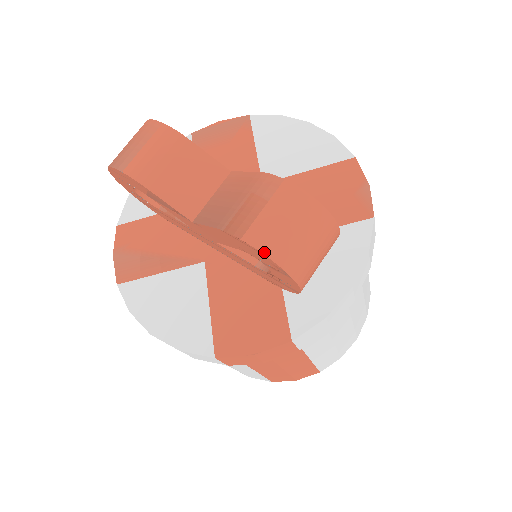
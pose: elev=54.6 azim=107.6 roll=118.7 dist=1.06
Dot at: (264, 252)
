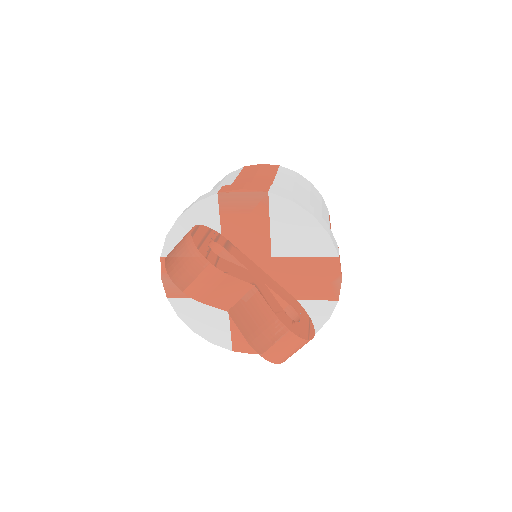
Dot at: (272, 362)
